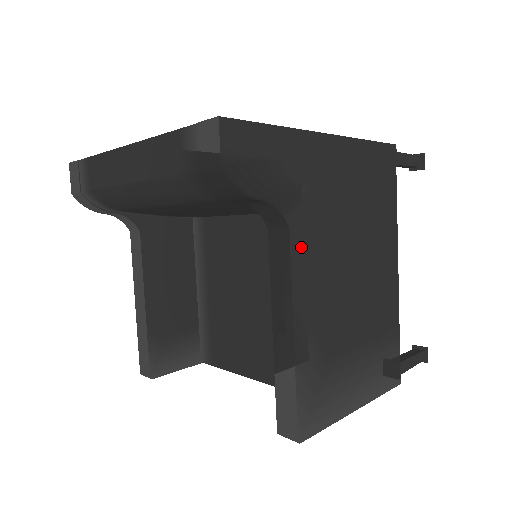
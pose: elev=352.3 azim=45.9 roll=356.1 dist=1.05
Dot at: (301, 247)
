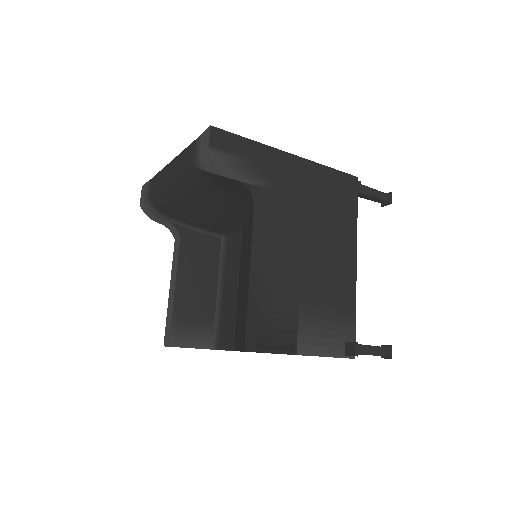
Dot at: (263, 217)
